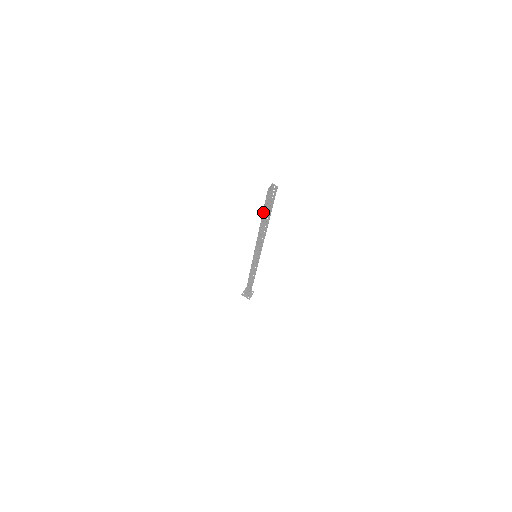
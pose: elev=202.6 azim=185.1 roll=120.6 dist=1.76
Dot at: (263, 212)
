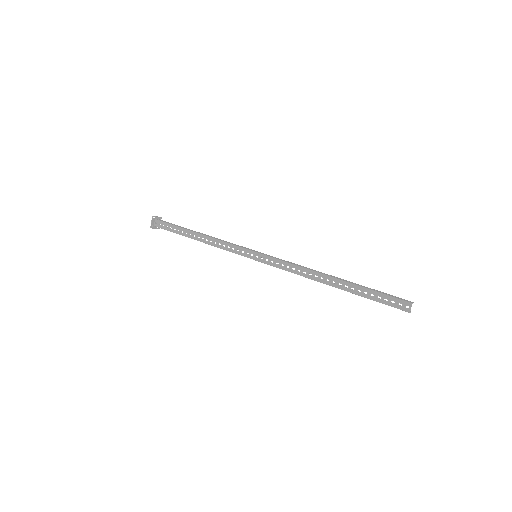
Dot at: occluded
